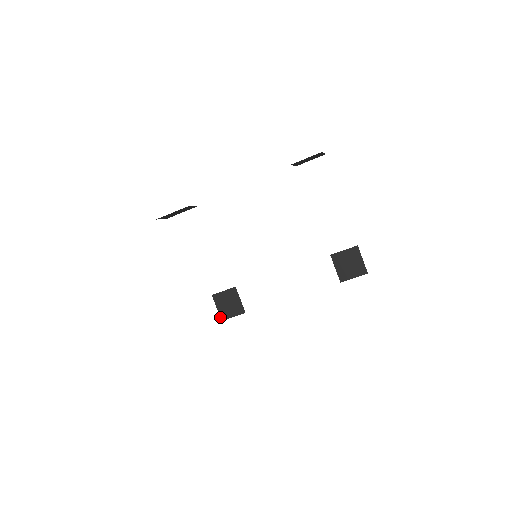
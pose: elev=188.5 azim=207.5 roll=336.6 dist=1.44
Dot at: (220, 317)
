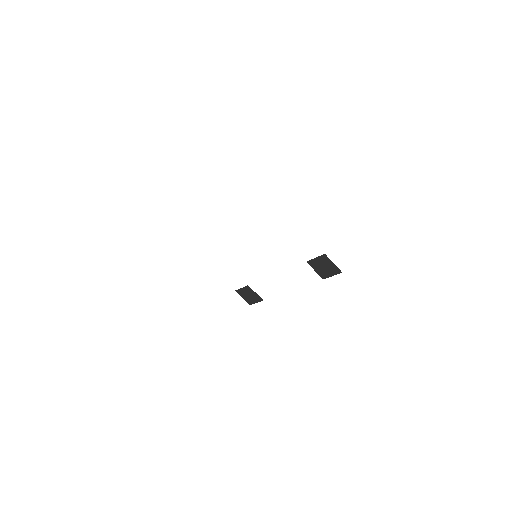
Dot at: (248, 303)
